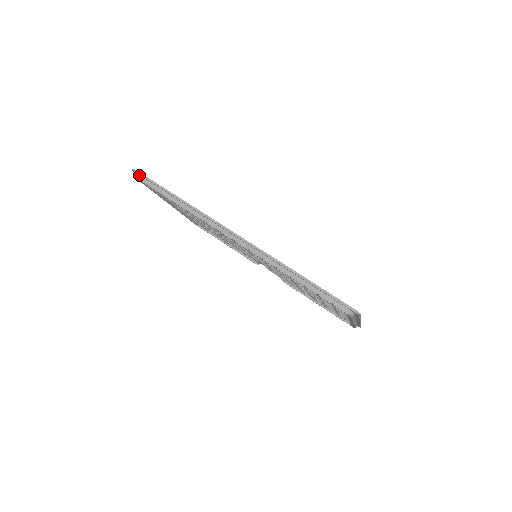
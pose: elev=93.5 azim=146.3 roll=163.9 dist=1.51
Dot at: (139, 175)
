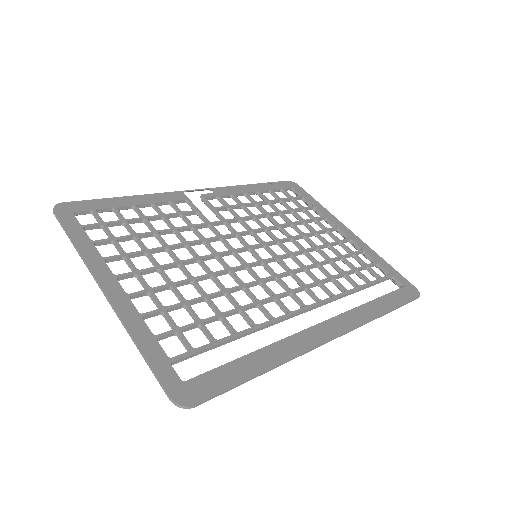
Dot at: (194, 400)
